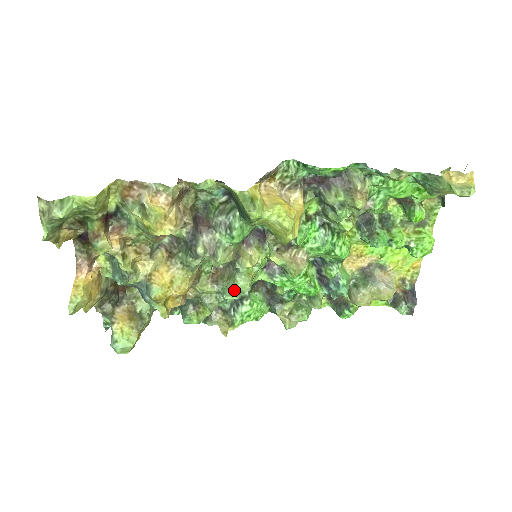
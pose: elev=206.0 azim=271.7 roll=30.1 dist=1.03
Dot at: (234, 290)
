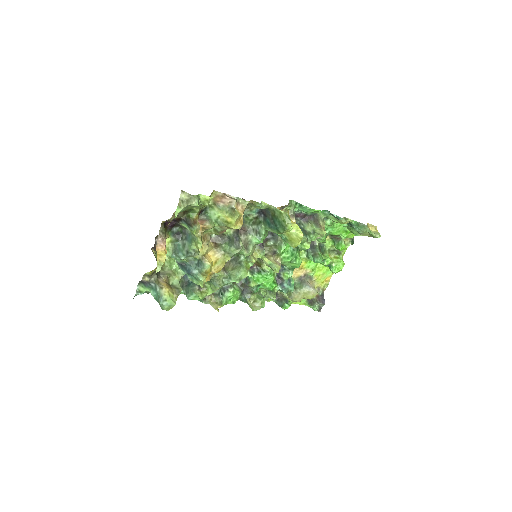
Dot at: (238, 277)
